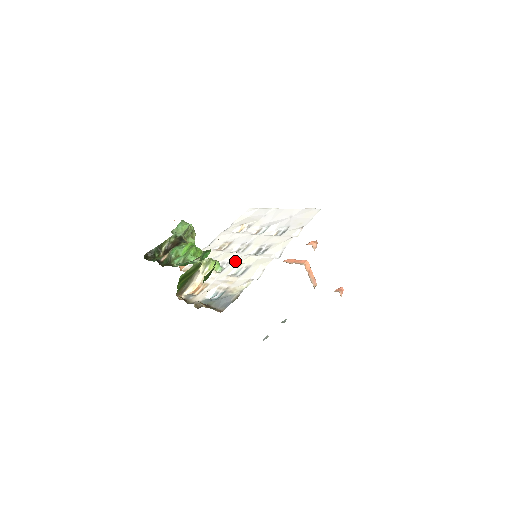
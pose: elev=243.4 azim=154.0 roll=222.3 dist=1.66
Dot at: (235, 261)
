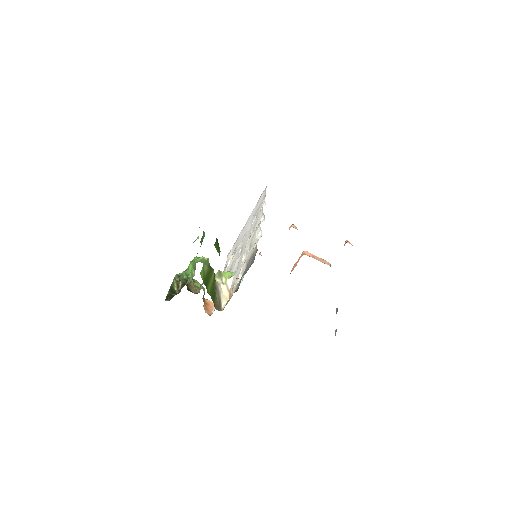
Dot at: (240, 259)
